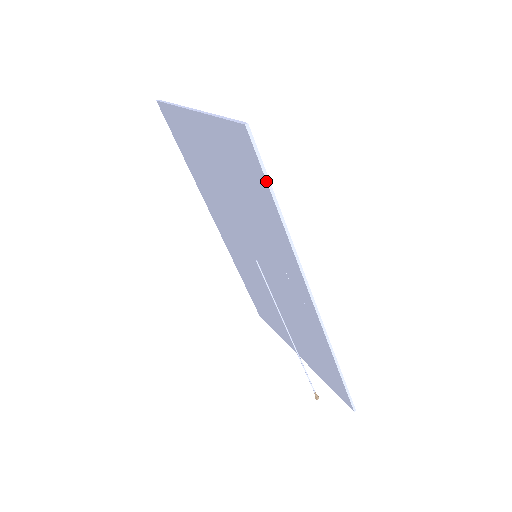
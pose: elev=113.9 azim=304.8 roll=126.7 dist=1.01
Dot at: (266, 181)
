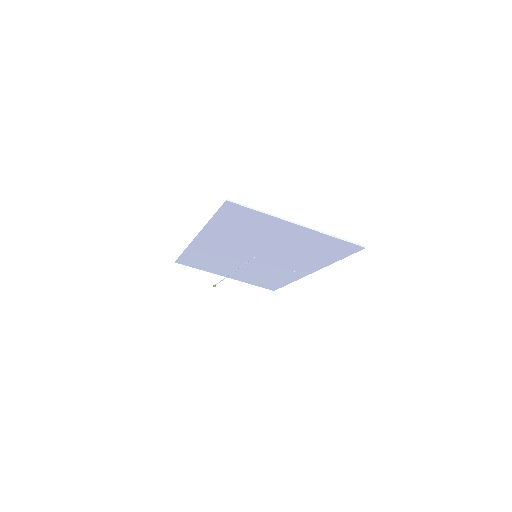
Dot at: occluded
